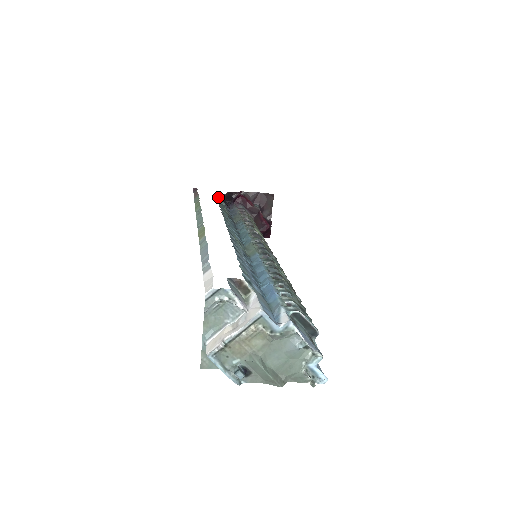
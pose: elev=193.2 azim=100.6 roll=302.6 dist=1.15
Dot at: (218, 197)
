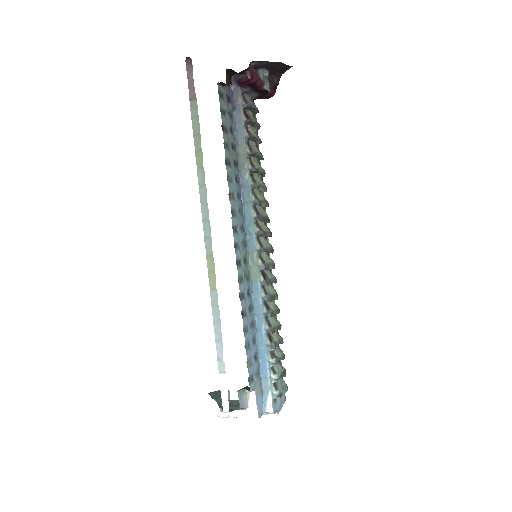
Dot at: (221, 93)
